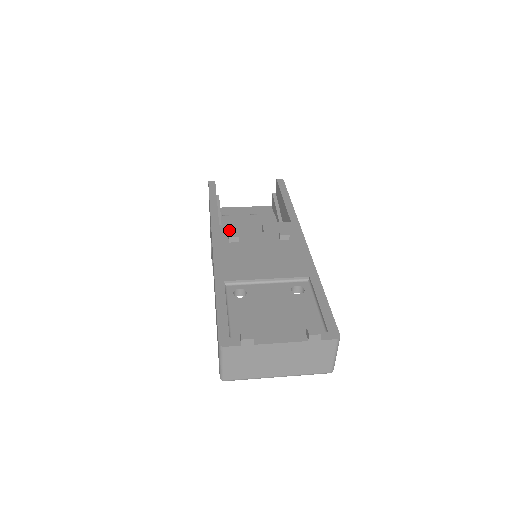
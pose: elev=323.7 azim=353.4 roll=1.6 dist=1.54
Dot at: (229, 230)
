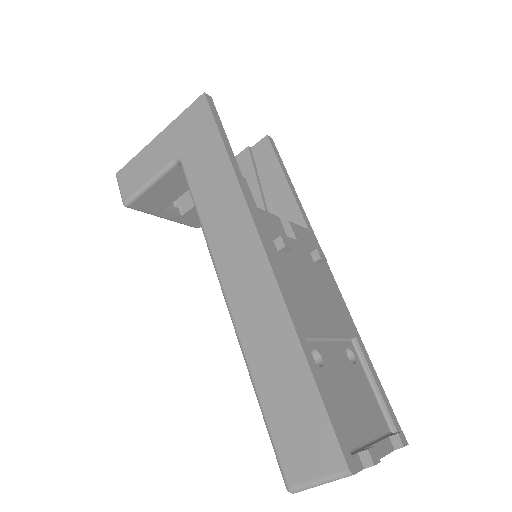
Dot at: (268, 223)
